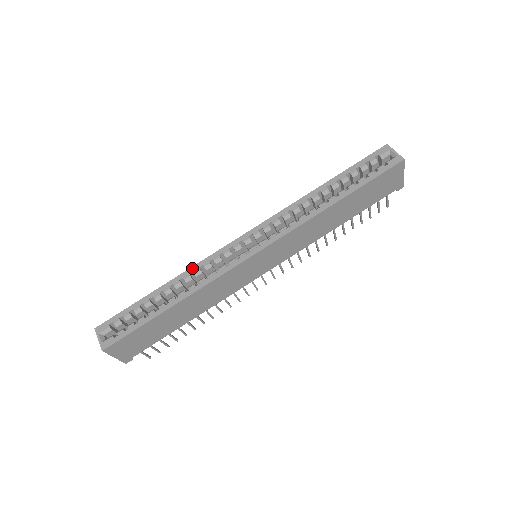
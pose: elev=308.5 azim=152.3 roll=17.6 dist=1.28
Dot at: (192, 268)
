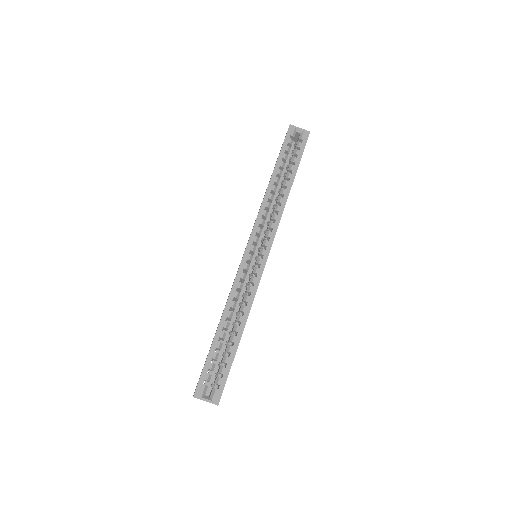
Dot at: (231, 295)
